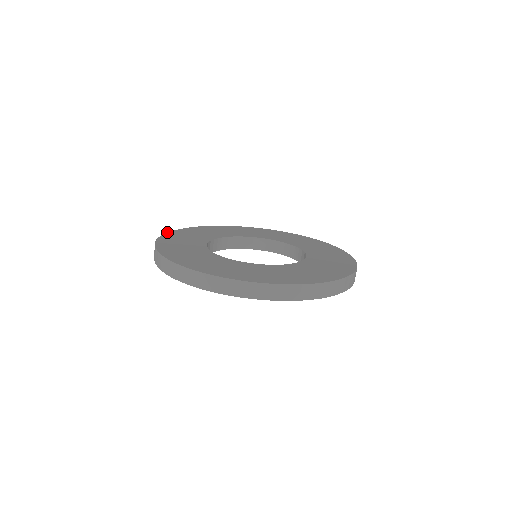
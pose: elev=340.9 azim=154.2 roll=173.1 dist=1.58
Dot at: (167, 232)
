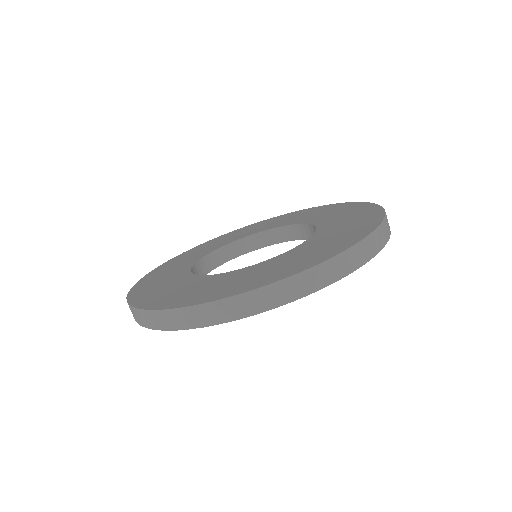
Dot at: (183, 252)
